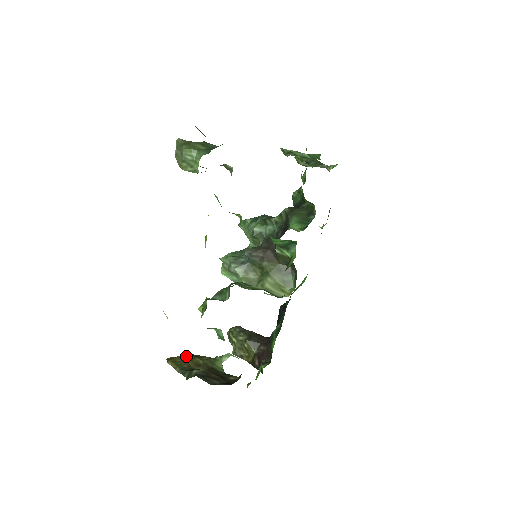
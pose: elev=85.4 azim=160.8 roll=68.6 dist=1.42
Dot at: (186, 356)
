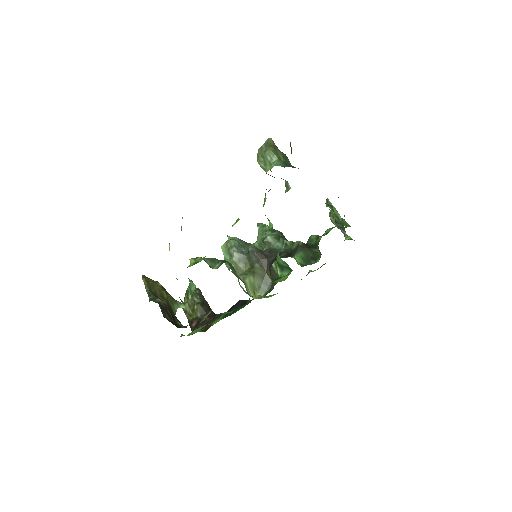
Dot at: (158, 284)
